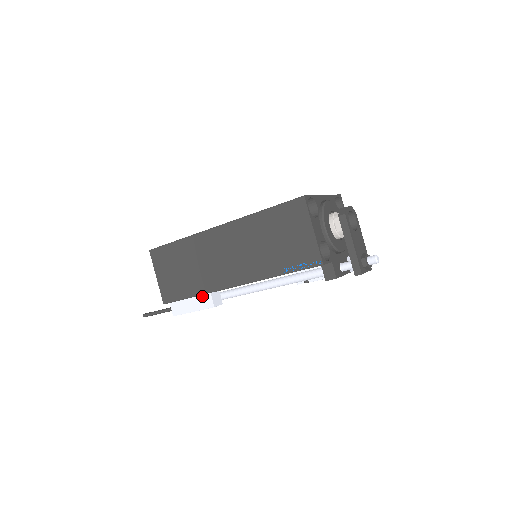
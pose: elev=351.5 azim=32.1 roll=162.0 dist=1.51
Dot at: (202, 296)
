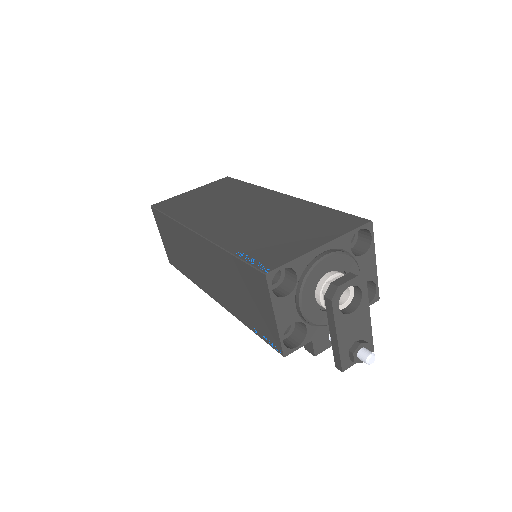
Dot at: occluded
